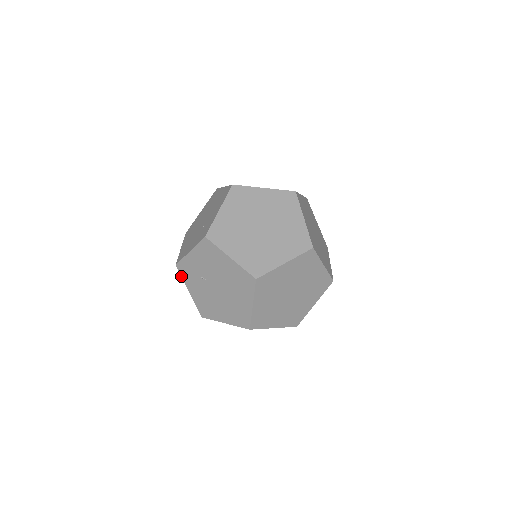
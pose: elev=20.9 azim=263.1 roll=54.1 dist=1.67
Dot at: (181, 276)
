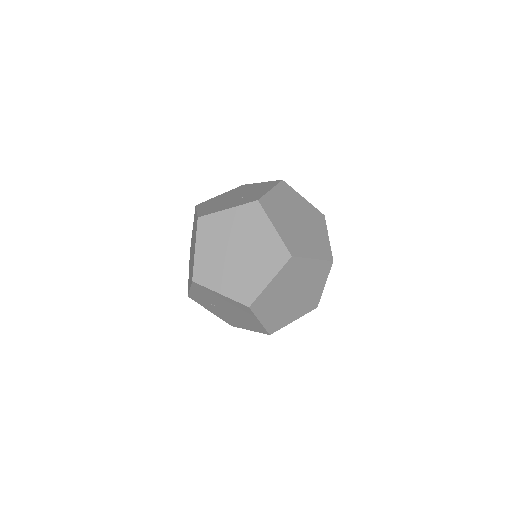
Dot at: occluded
